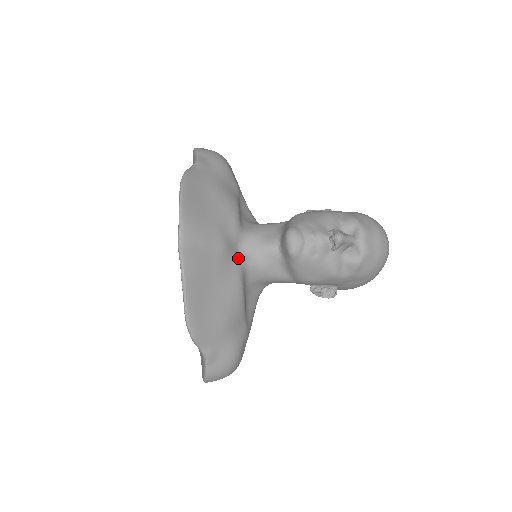
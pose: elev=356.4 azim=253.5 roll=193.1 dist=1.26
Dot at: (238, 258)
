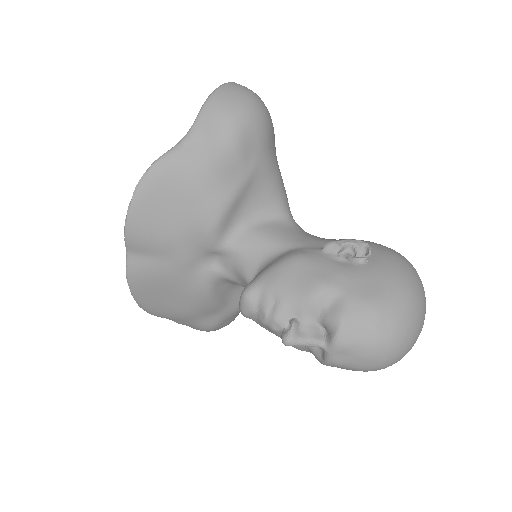
Dot at: (208, 270)
